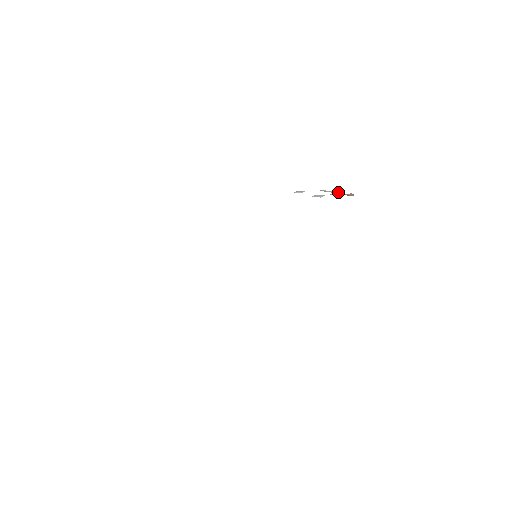
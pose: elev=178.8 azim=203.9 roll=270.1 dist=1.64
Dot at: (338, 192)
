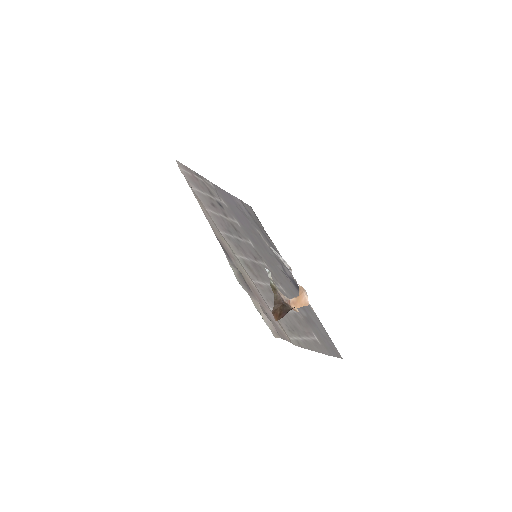
Dot at: (289, 270)
